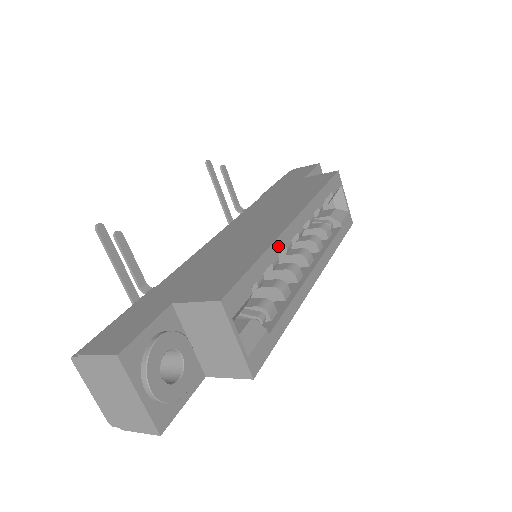
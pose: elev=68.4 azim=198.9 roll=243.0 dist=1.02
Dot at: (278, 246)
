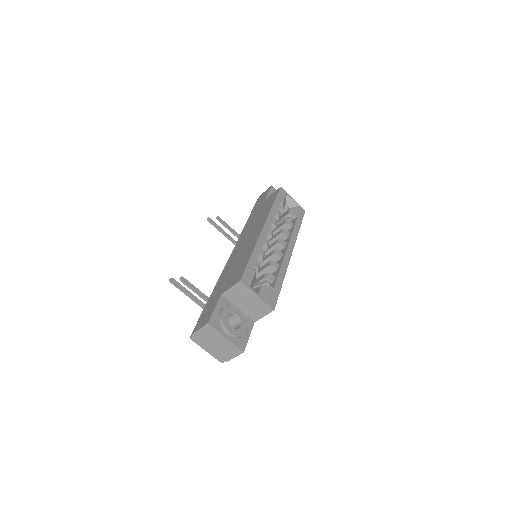
Dot at: (259, 245)
